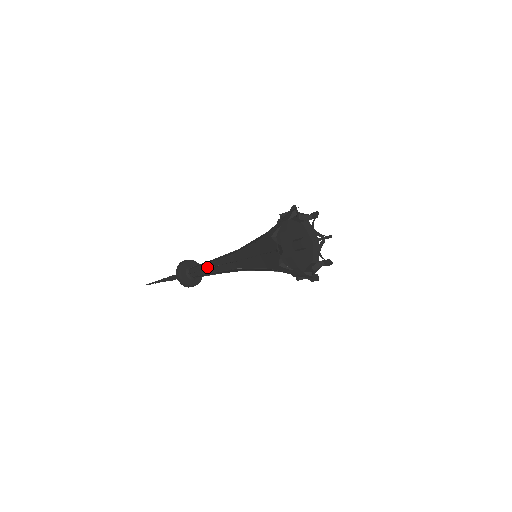
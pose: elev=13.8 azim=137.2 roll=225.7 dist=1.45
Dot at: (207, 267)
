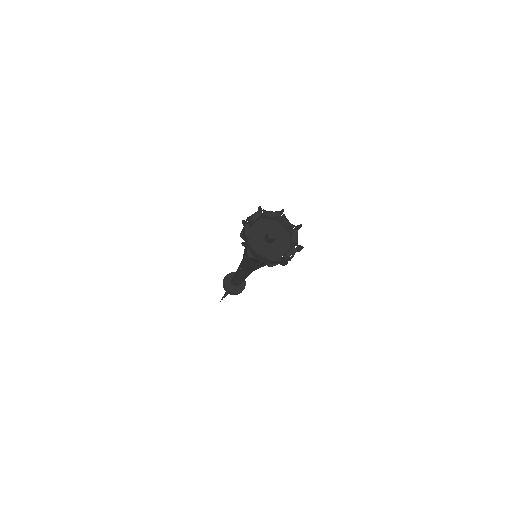
Dot at: occluded
